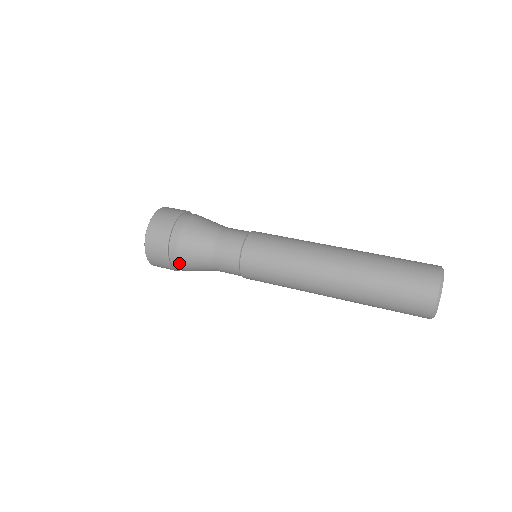
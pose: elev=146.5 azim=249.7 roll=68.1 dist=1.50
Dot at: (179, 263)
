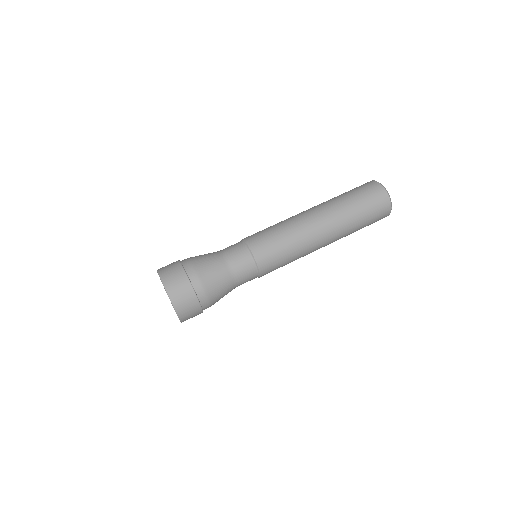
Dot at: (209, 300)
